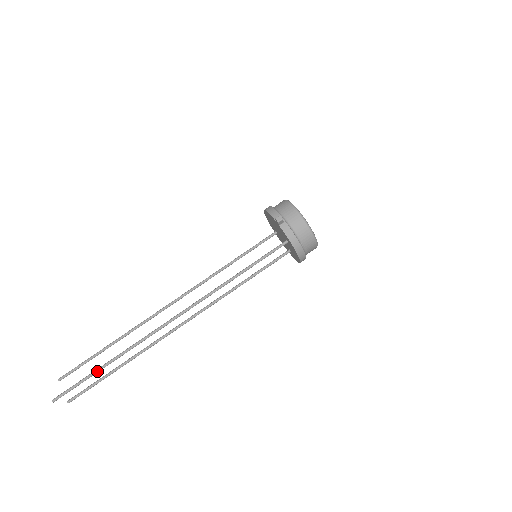
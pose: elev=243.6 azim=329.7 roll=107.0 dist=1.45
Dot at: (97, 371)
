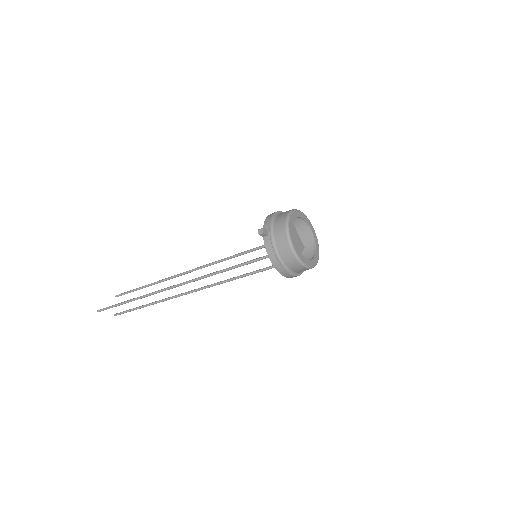
Dot at: (123, 303)
